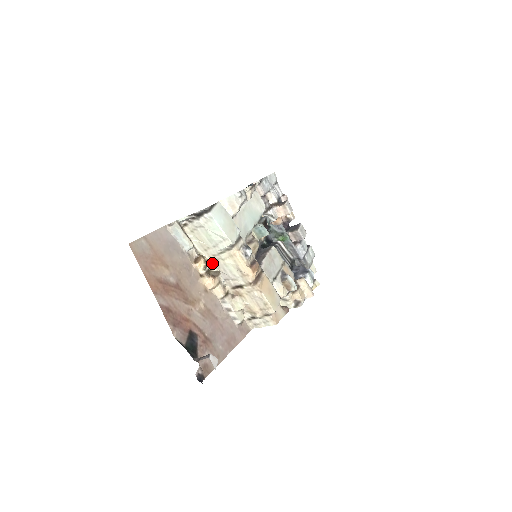
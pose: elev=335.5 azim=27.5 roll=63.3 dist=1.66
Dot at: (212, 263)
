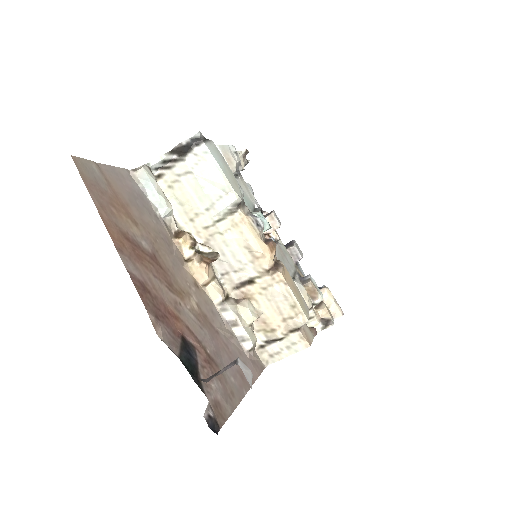
Dot at: occluded
